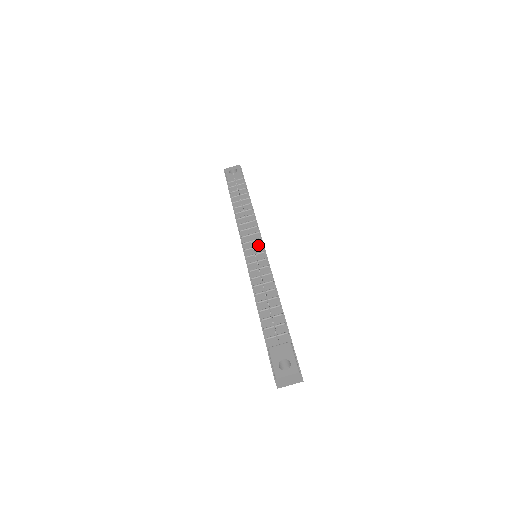
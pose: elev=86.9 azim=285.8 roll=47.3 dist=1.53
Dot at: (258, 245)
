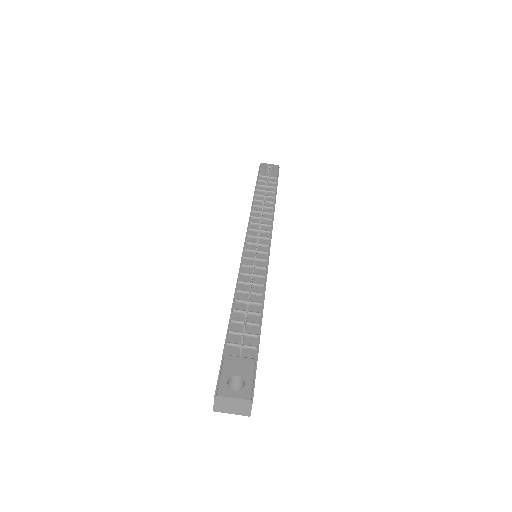
Dot at: (264, 243)
